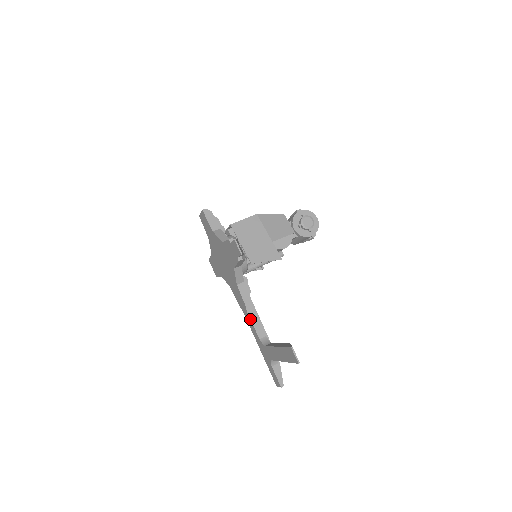
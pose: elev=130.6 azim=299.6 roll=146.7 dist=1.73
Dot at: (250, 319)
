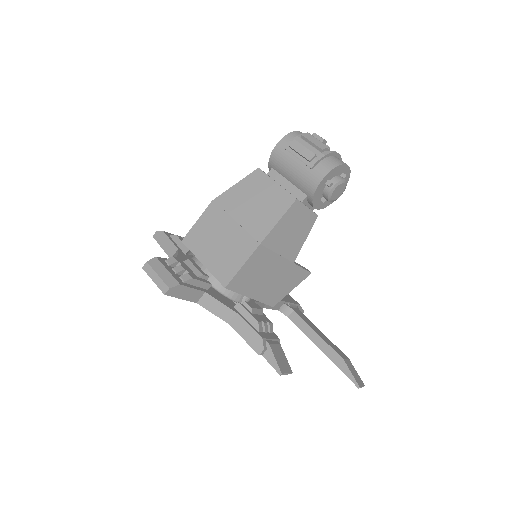
Dot at: occluded
